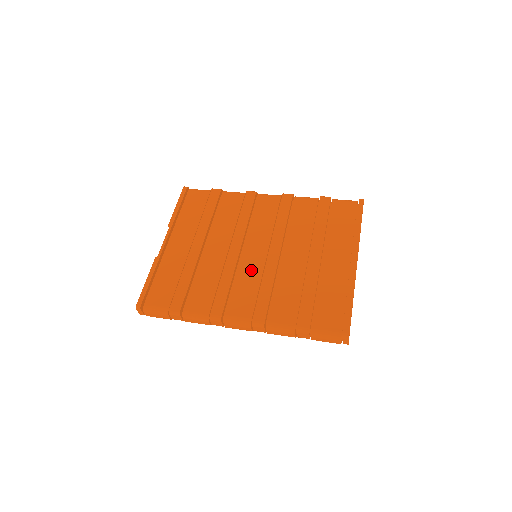
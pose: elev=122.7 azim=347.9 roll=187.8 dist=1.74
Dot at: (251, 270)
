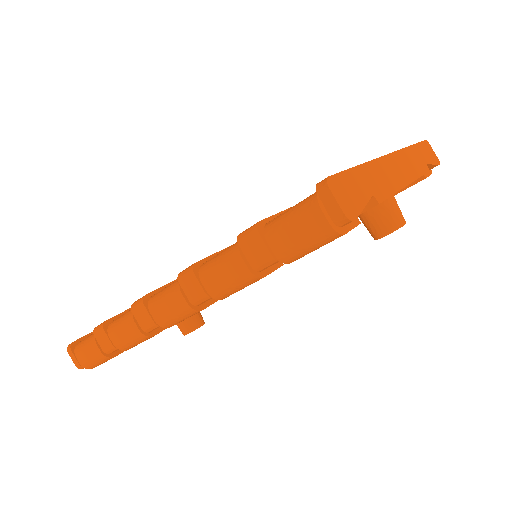
Dot at: occluded
